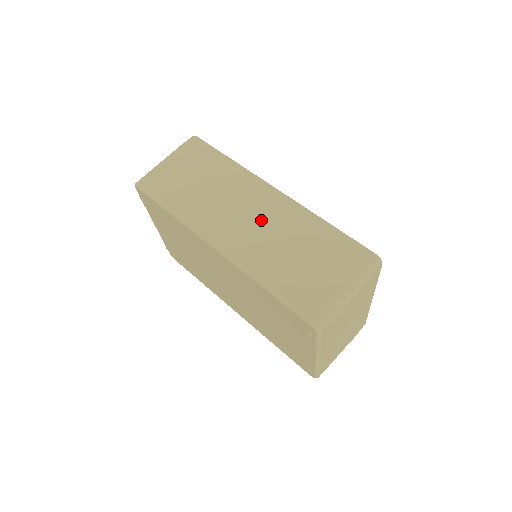
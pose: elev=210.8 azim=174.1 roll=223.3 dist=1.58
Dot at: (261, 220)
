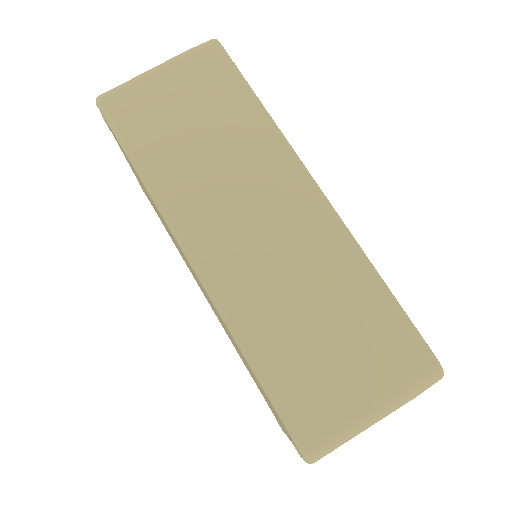
Dot at: (278, 238)
